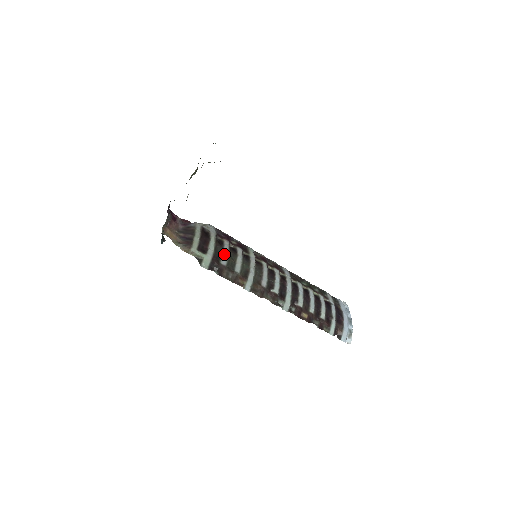
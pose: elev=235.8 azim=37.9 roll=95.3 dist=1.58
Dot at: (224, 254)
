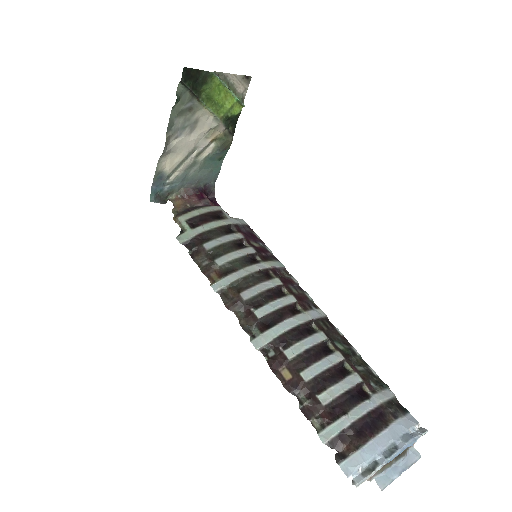
Dot at: (217, 240)
